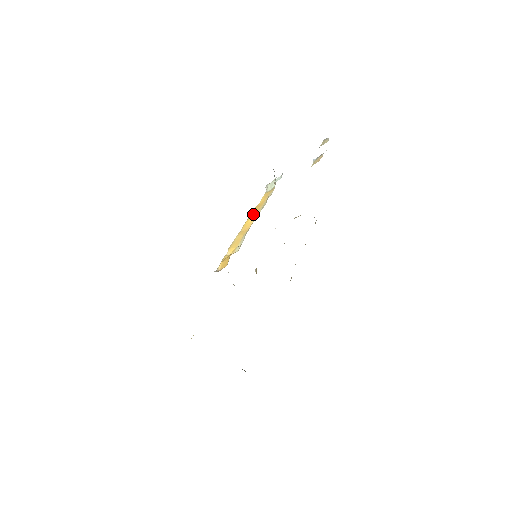
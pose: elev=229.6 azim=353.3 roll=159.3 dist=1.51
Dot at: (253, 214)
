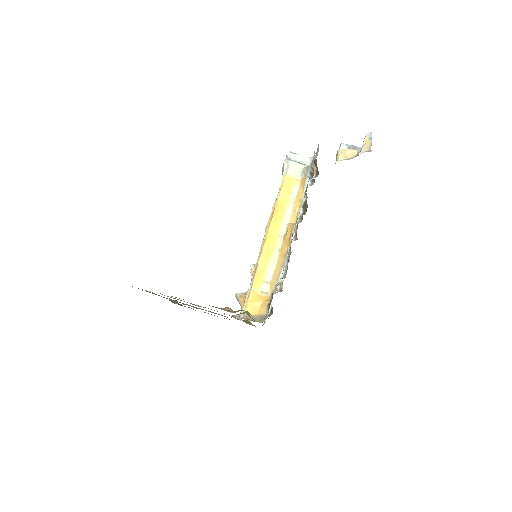
Dot at: (276, 223)
